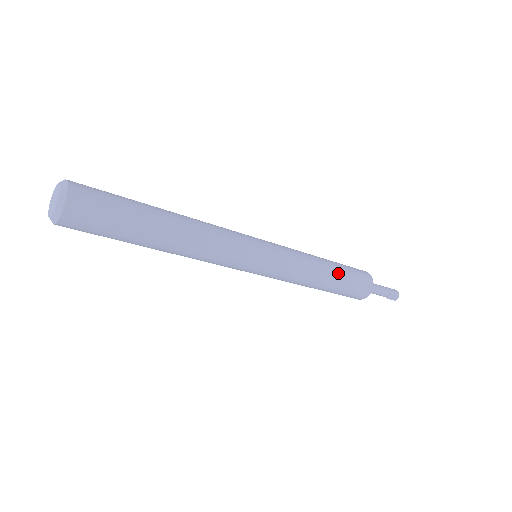
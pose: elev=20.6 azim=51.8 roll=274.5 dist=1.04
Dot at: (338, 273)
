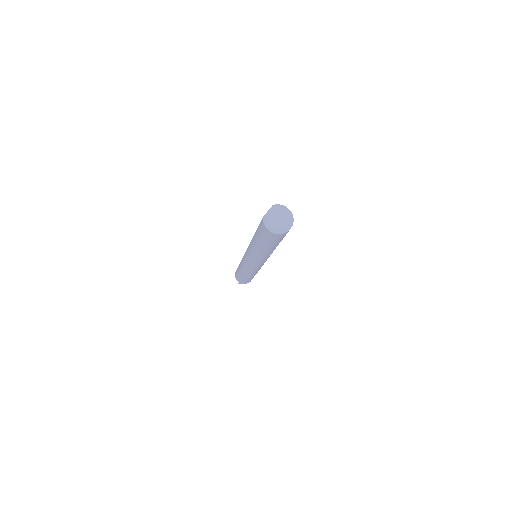
Dot at: occluded
